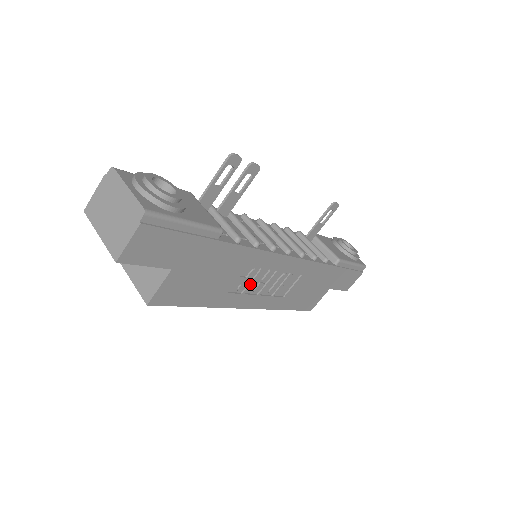
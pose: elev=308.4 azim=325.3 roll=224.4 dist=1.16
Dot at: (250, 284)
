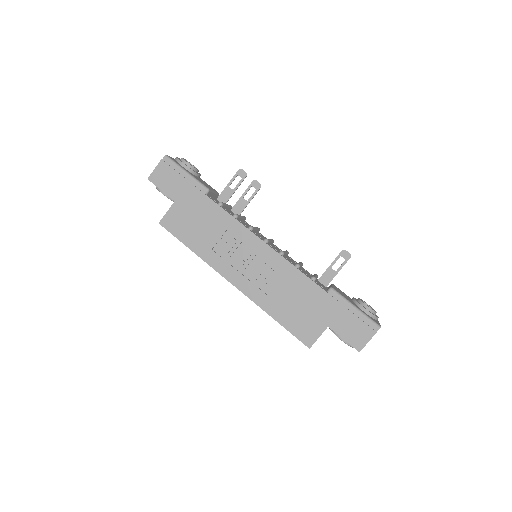
Dot at: (231, 253)
